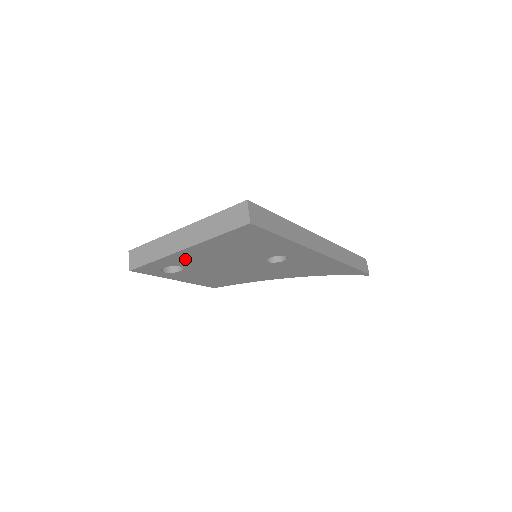
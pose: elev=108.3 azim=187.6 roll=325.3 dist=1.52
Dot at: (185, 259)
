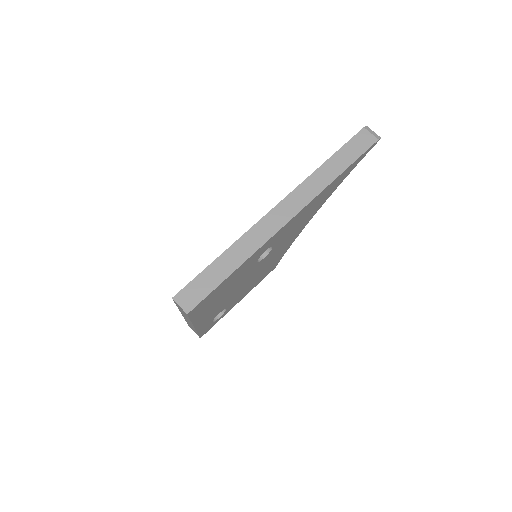
Dot at: (210, 318)
